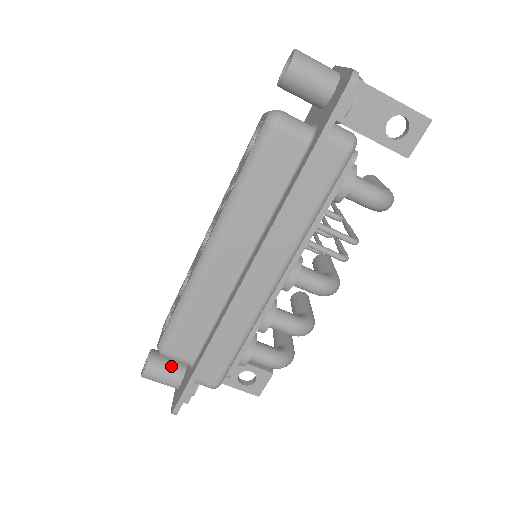
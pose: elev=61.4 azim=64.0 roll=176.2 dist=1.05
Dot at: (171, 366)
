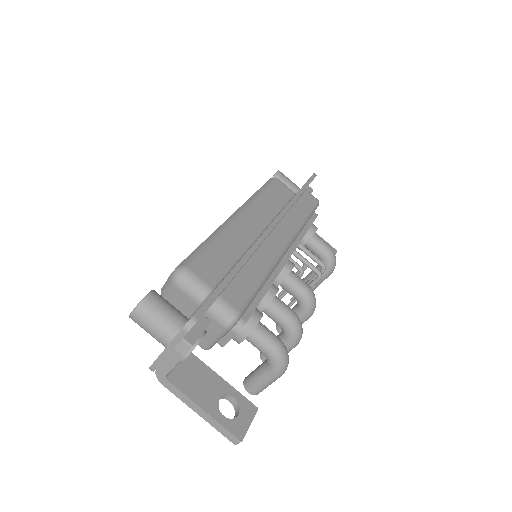
Dot at: (175, 308)
